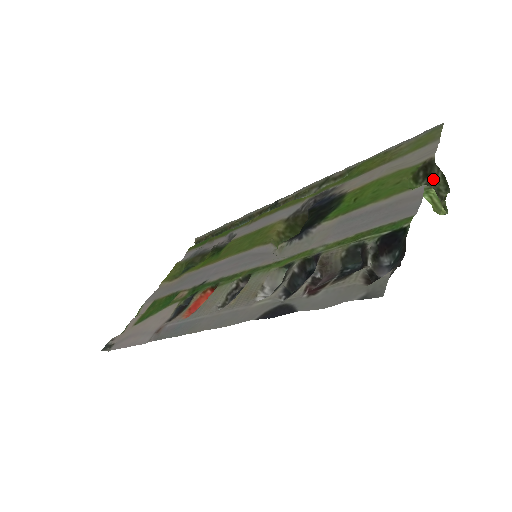
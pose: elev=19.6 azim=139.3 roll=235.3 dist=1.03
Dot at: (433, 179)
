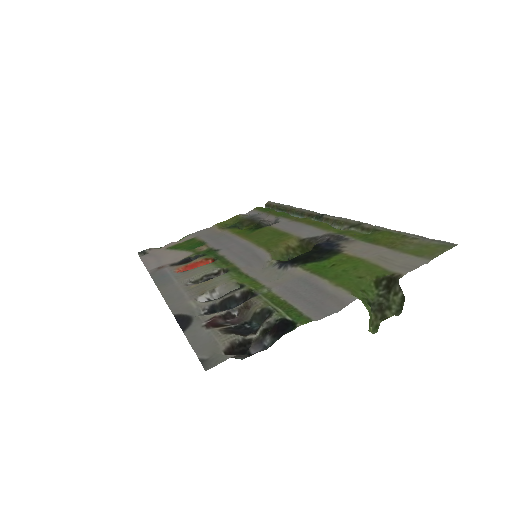
Dot at: (392, 294)
